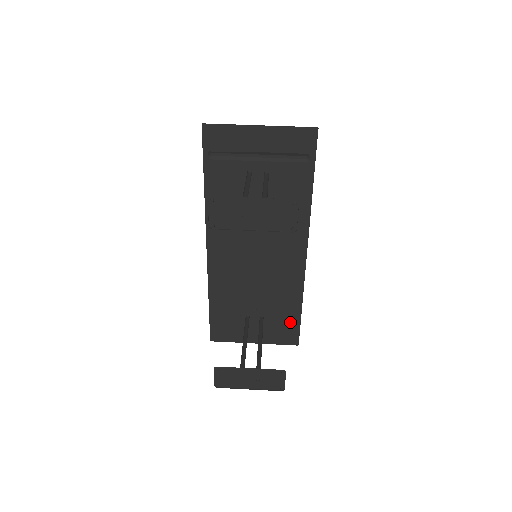
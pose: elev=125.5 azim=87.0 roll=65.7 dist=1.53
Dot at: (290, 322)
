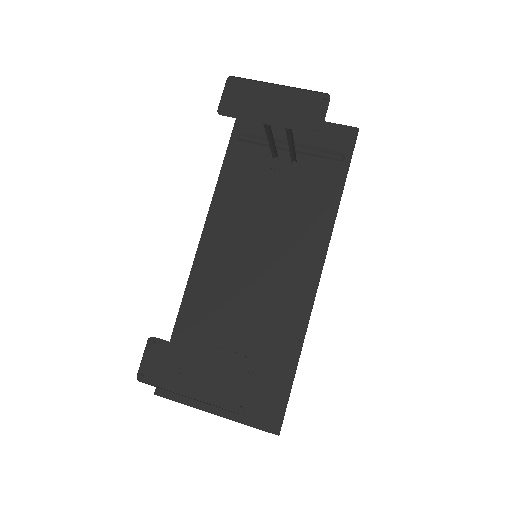
Dot at: (276, 386)
